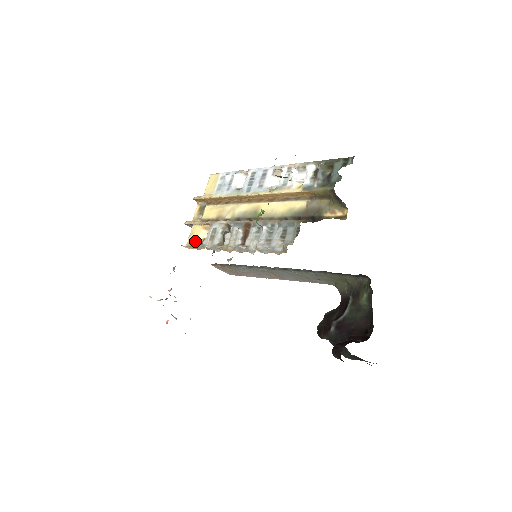
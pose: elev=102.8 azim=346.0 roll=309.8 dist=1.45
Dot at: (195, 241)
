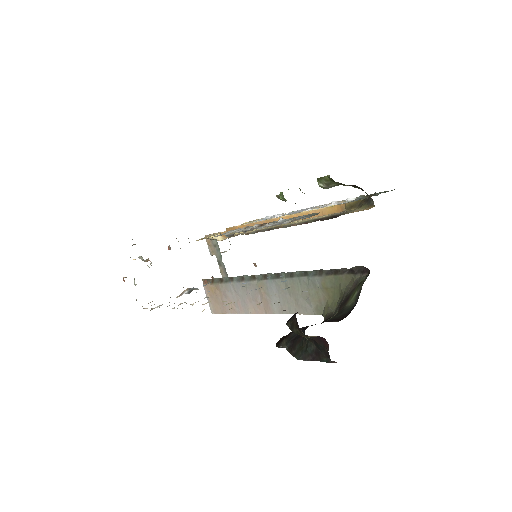
Dot at: (206, 238)
